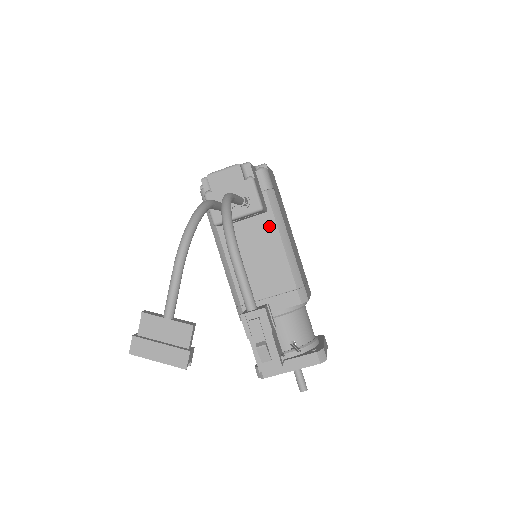
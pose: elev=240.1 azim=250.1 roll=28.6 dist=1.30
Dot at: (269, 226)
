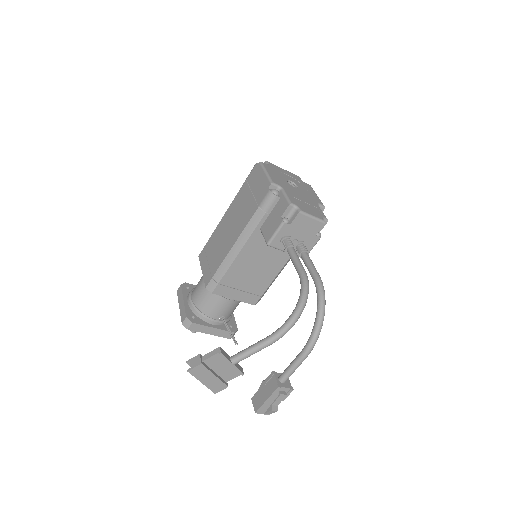
Dot at: occluded
